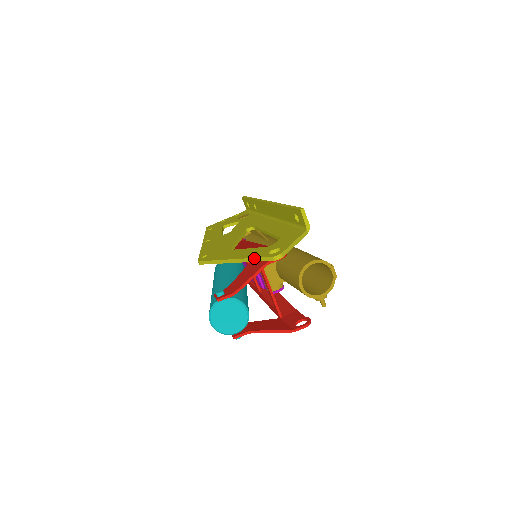
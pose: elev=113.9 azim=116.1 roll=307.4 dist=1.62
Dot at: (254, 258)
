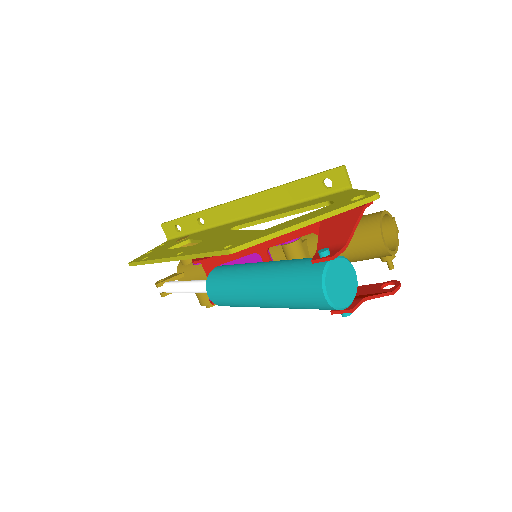
Dot at: (341, 208)
